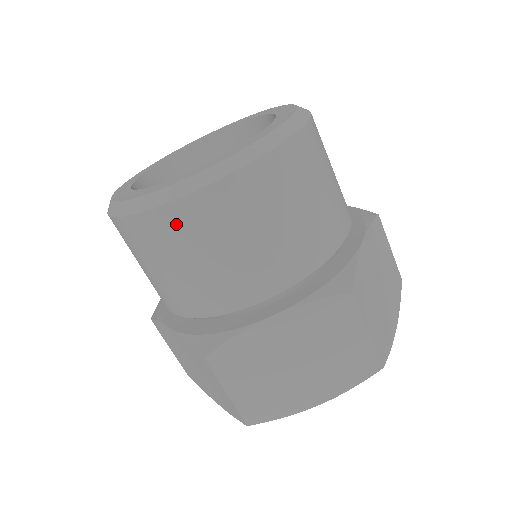
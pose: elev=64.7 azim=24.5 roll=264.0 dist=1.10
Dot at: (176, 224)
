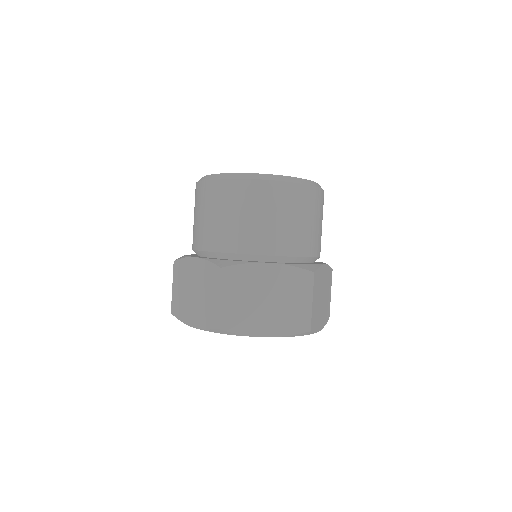
Dot at: (197, 193)
